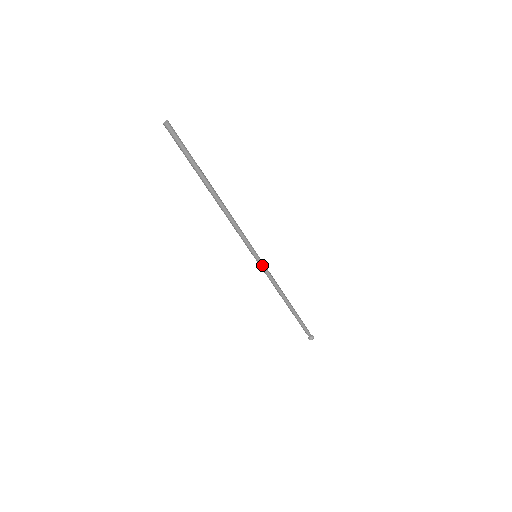
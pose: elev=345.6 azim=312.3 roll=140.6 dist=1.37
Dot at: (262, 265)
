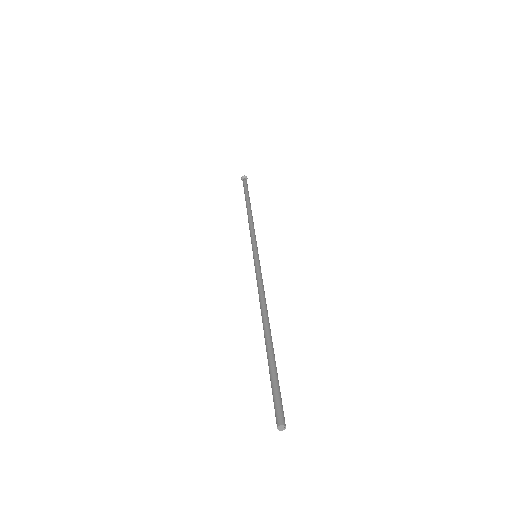
Dot at: (257, 249)
